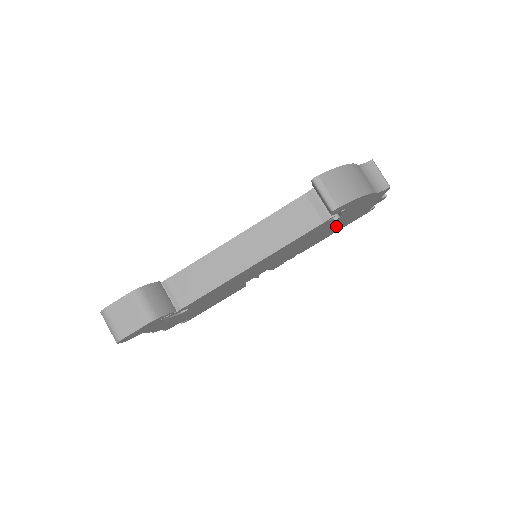
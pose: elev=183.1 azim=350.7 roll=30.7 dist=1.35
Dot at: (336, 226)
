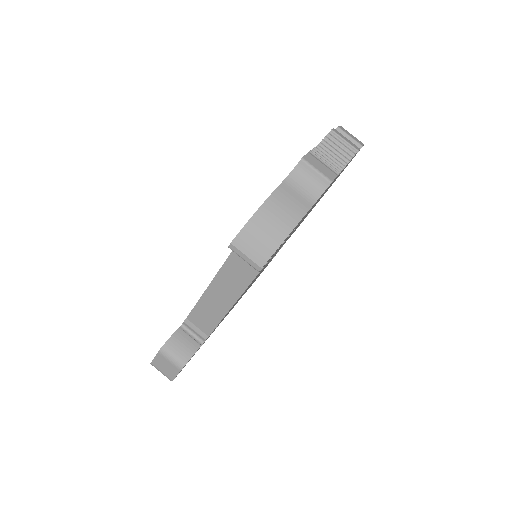
Dot at: occluded
